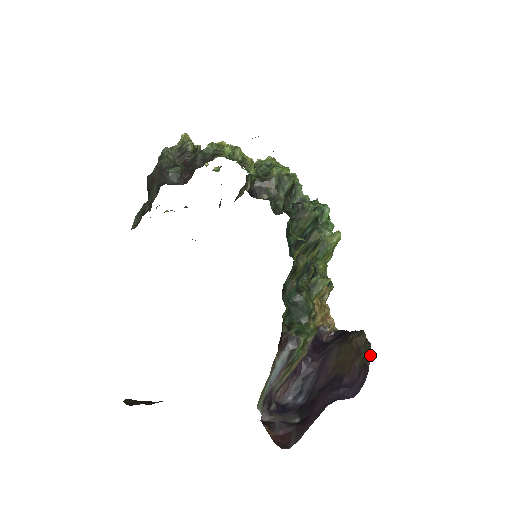
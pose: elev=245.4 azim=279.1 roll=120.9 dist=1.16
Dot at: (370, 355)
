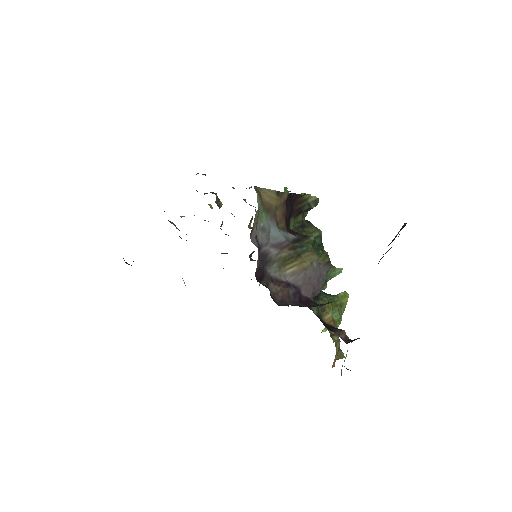
Dot at: (404, 223)
